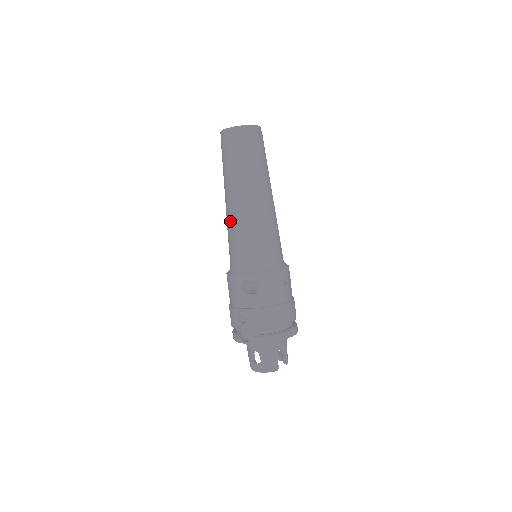
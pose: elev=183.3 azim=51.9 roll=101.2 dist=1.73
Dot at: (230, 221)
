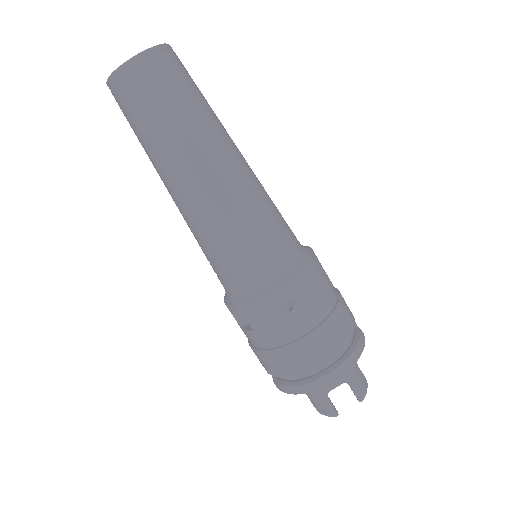
Dot at: occluded
